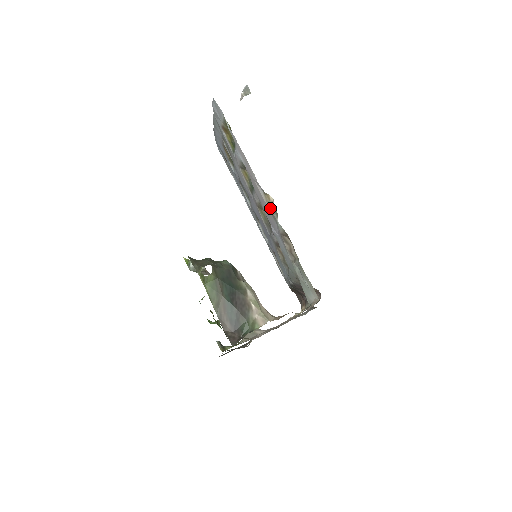
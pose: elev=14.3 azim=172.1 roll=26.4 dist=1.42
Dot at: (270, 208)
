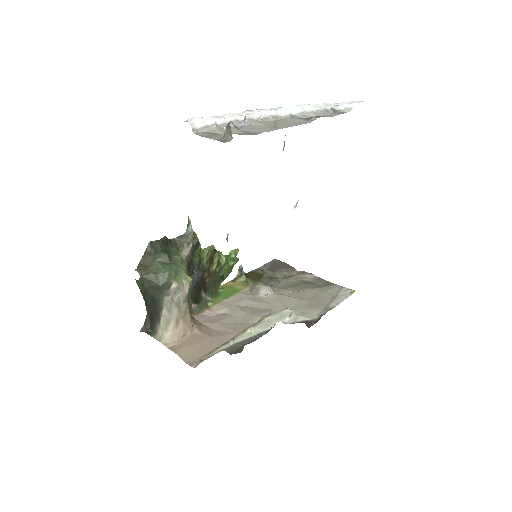
Dot at: occluded
